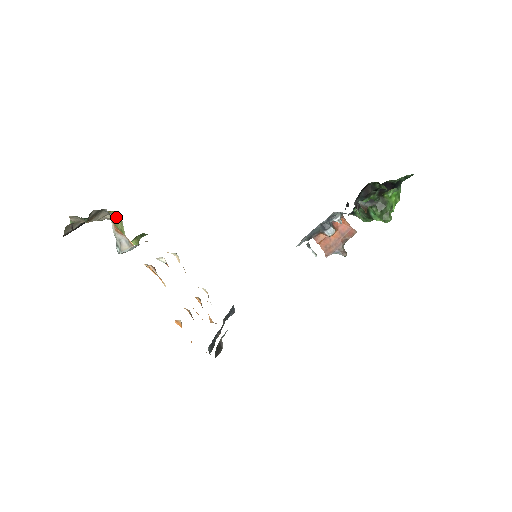
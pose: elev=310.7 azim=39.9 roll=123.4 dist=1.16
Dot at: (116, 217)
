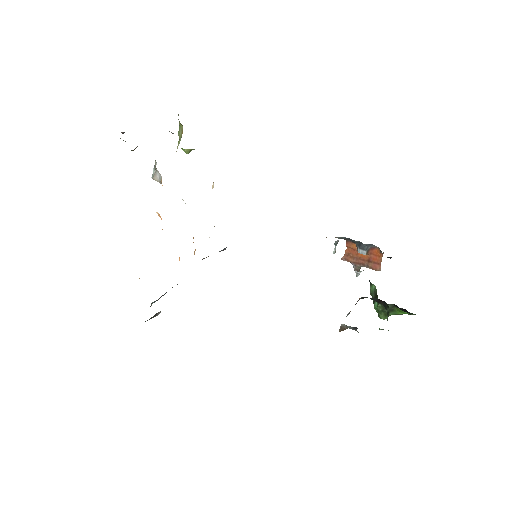
Dot at: occluded
